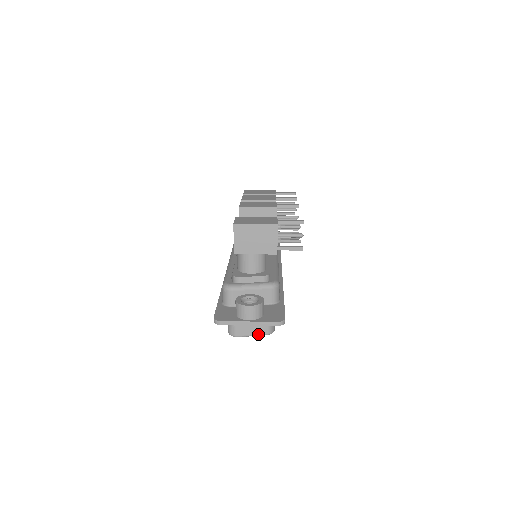
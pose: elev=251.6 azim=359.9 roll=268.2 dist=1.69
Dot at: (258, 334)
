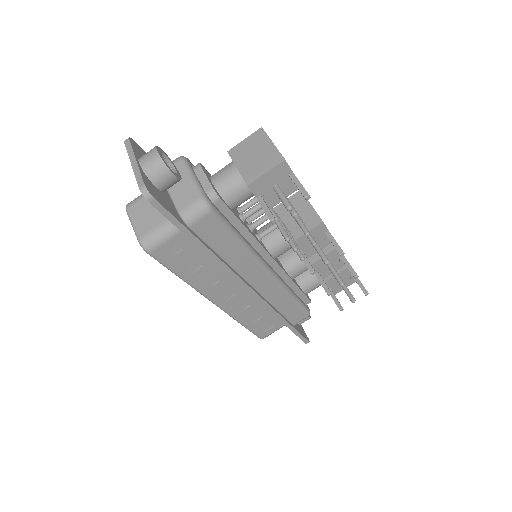
Dot at: (136, 229)
